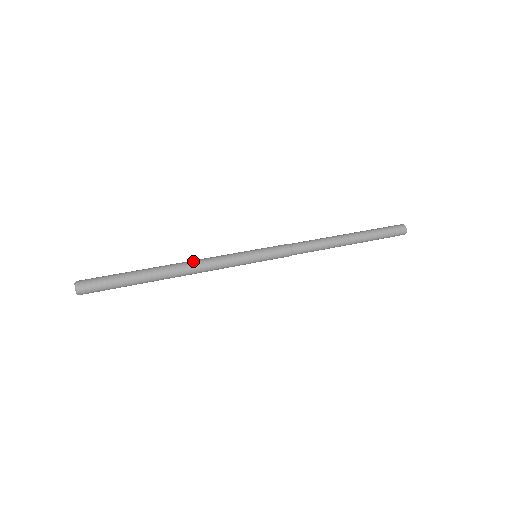
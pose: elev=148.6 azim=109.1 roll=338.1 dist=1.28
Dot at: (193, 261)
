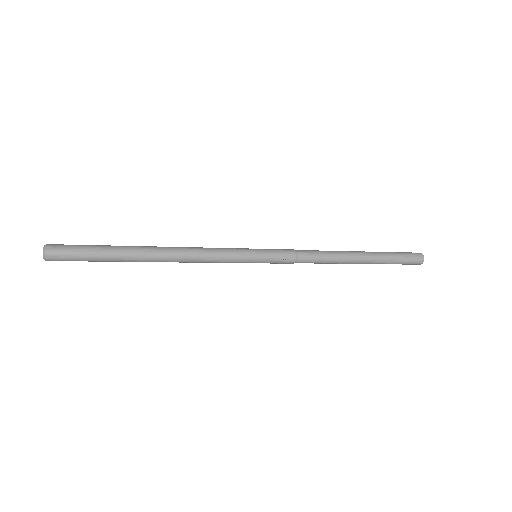
Dot at: occluded
